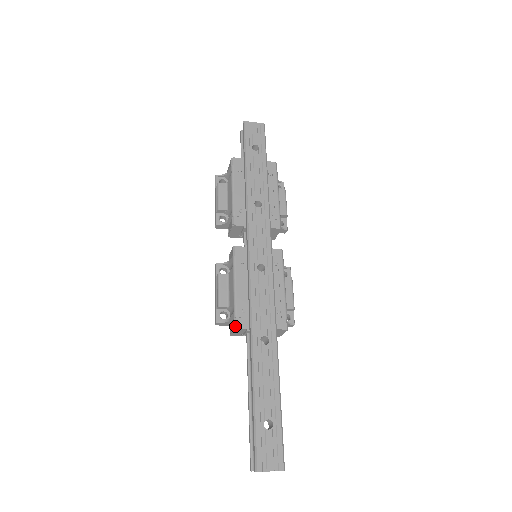
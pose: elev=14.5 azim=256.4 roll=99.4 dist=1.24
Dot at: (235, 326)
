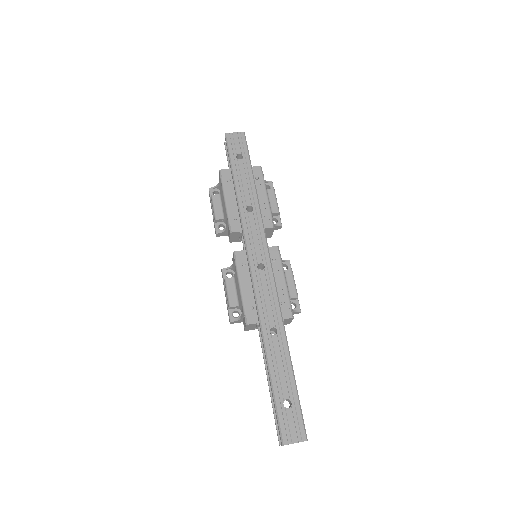
Dot at: (246, 323)
